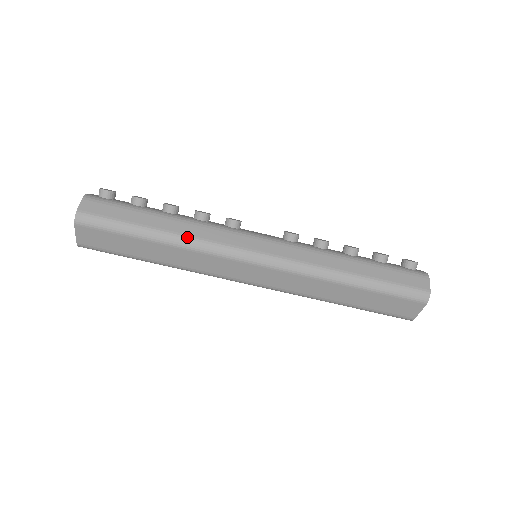
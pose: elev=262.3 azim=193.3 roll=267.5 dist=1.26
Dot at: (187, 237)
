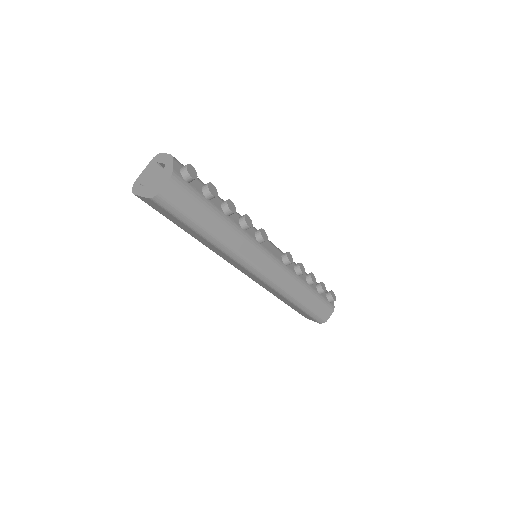
Dot at: (227, 246)
